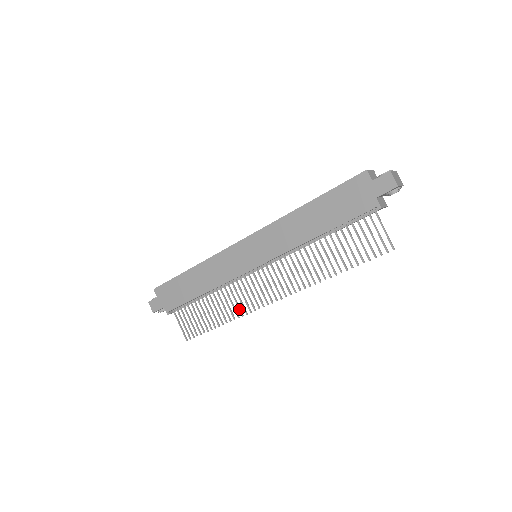
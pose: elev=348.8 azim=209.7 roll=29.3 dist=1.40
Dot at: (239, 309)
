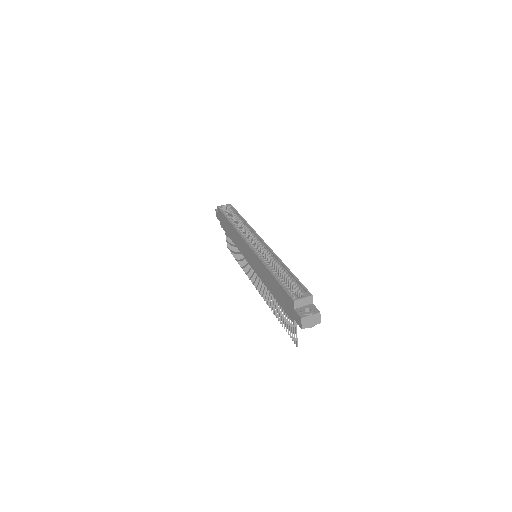
Dot at: (245, 269)
